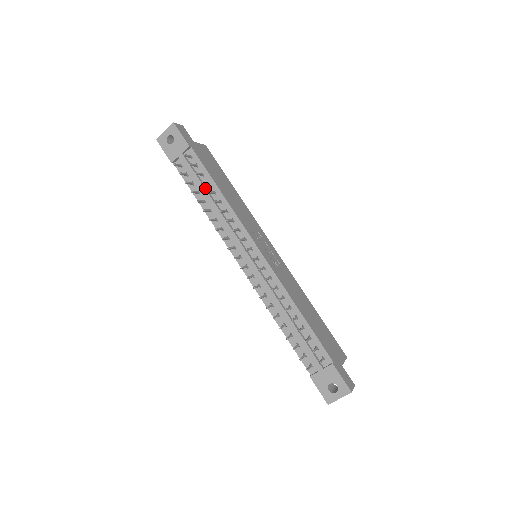
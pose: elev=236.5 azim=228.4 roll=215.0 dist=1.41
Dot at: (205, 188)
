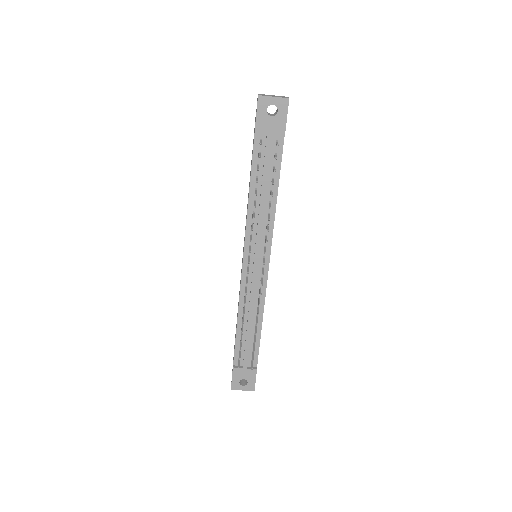
Dot at: (267, 182)
